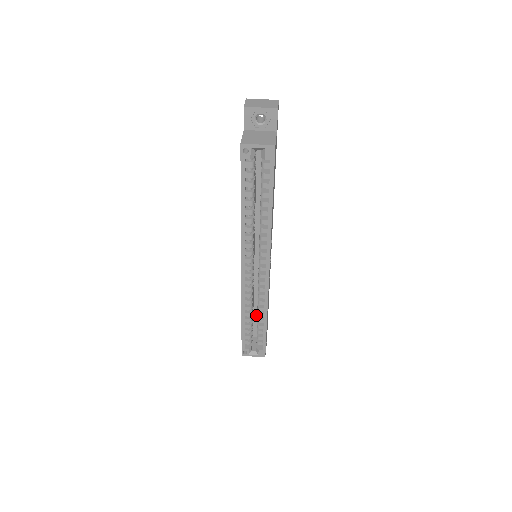
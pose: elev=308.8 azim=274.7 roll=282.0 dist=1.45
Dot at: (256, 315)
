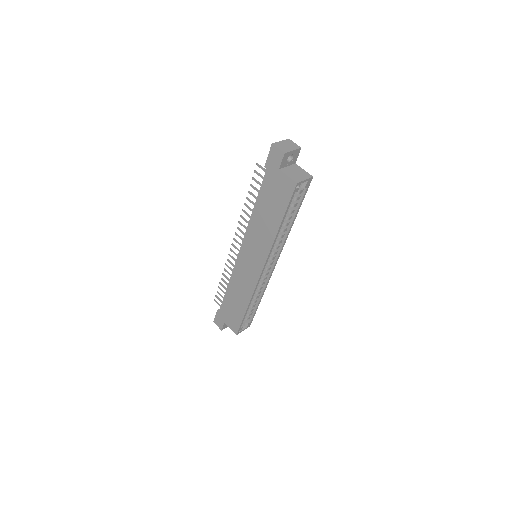
Dot at: occluded
